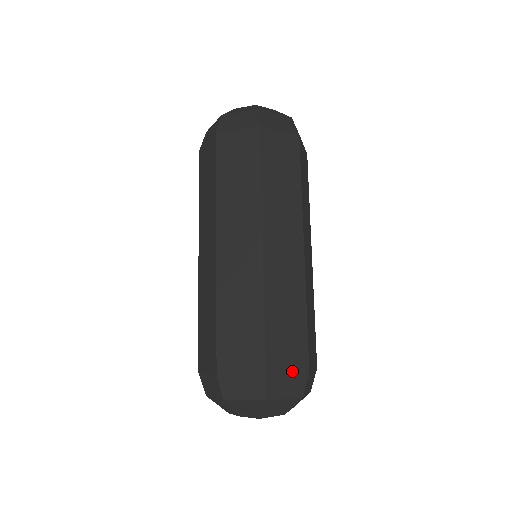
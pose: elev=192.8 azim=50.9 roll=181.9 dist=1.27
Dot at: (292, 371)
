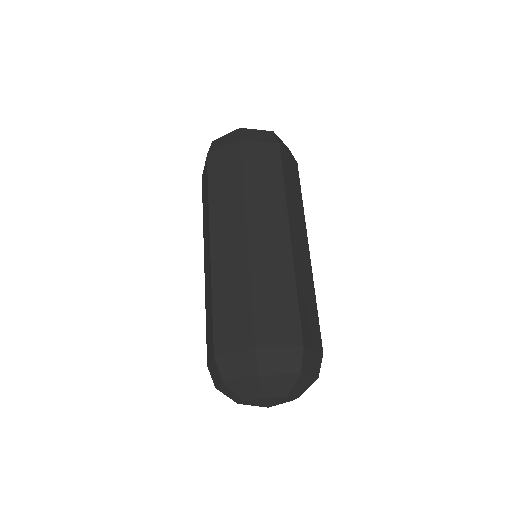
Dot at: (315, 350)
